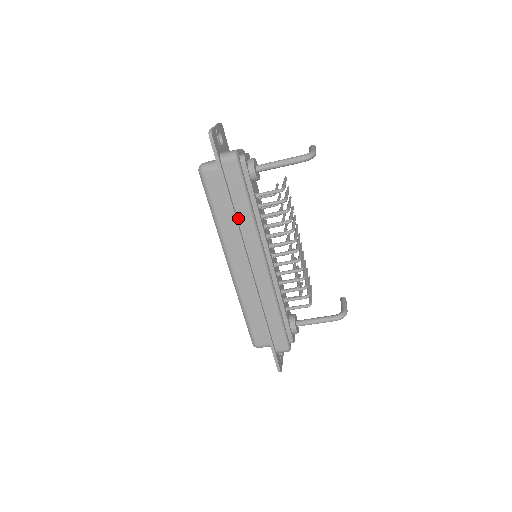
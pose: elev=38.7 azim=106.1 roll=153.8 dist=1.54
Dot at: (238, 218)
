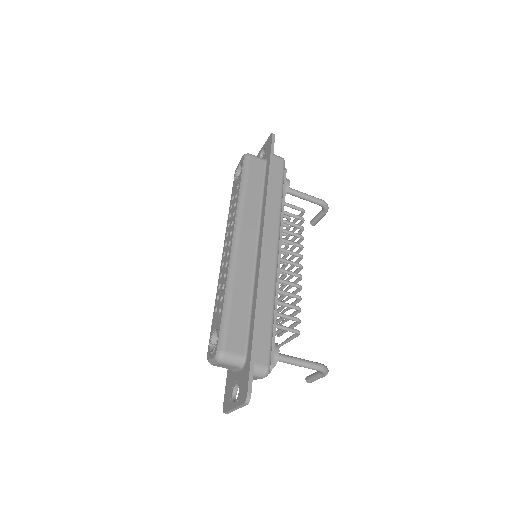
Dot at: (269, 198)
